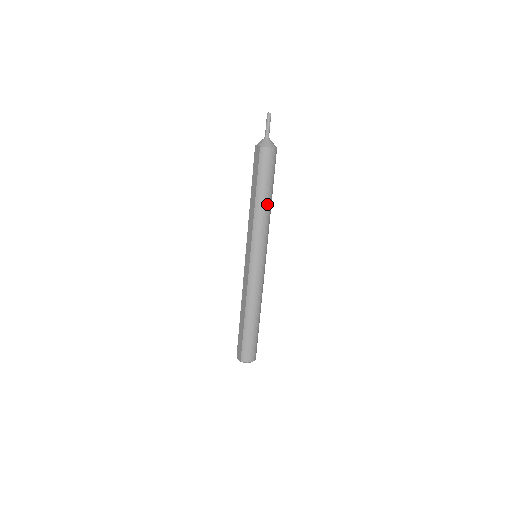
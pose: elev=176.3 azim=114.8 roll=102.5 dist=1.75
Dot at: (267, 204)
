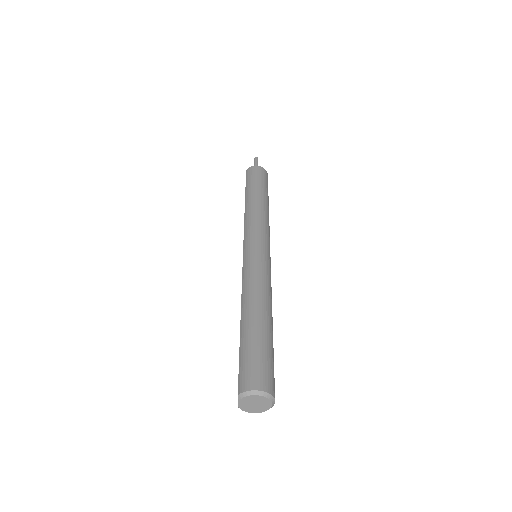
Dot at: (259, 201)
